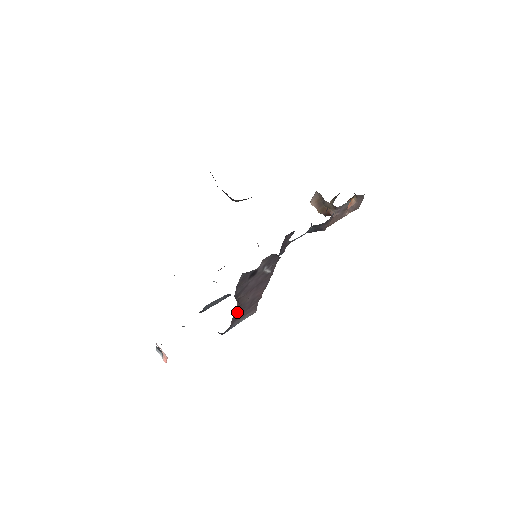
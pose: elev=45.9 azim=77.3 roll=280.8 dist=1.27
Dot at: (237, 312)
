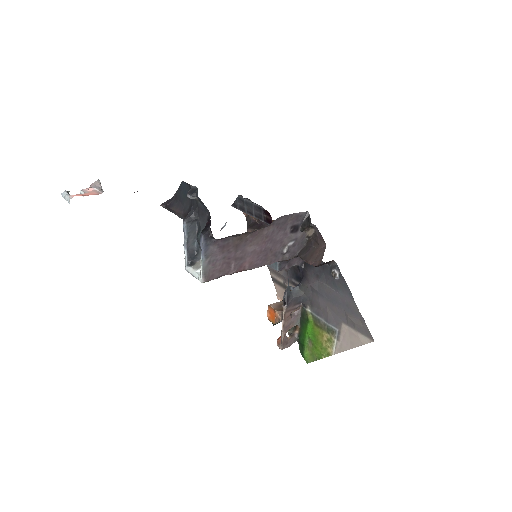
Dot at: (237, 240)
